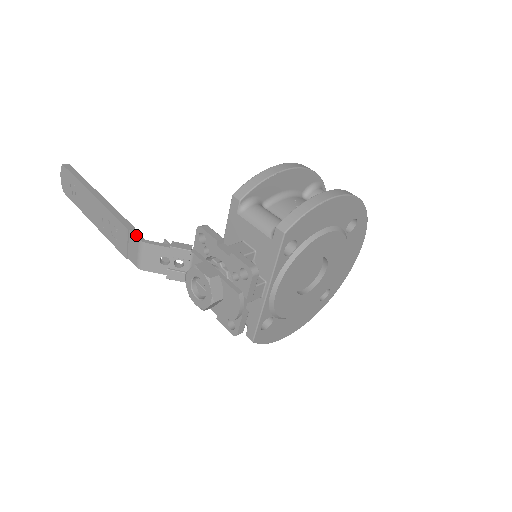
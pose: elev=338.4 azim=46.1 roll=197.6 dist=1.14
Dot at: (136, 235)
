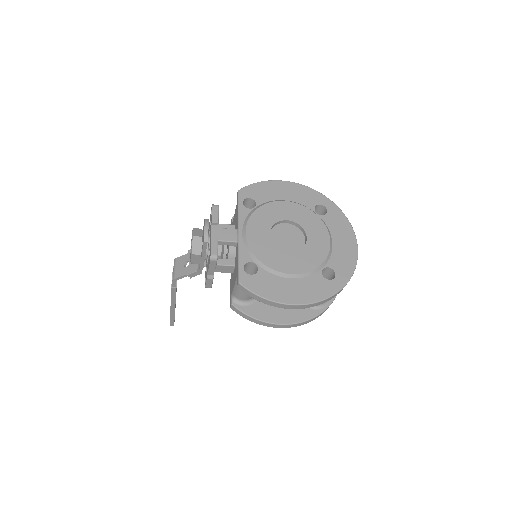
Dot at: occluded
